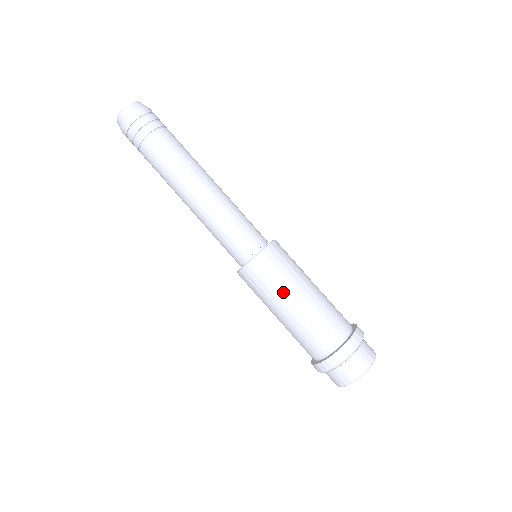
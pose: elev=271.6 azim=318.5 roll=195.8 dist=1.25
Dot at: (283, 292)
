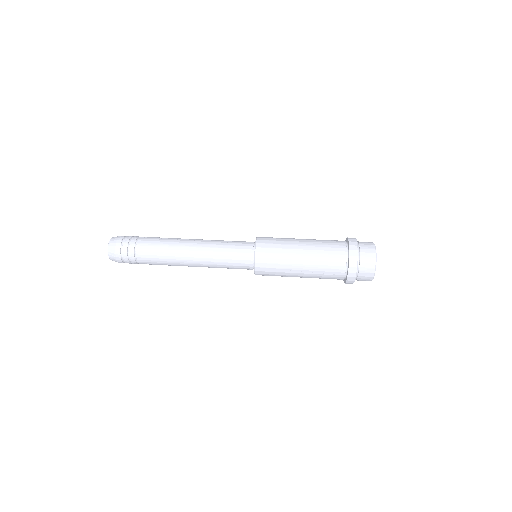
Dot at: (290, 238)
